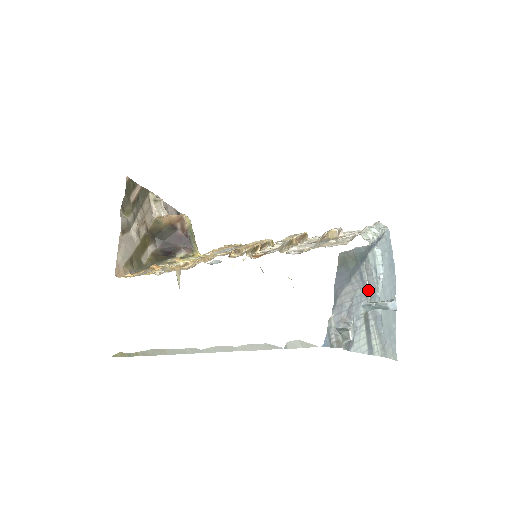
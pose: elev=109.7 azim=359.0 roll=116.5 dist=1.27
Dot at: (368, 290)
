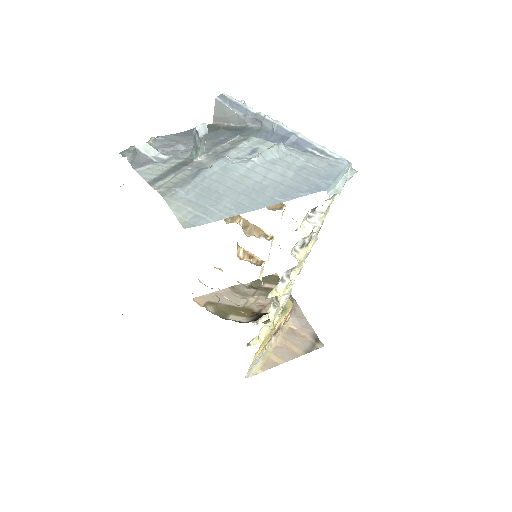
Dot at: (215, 149)
